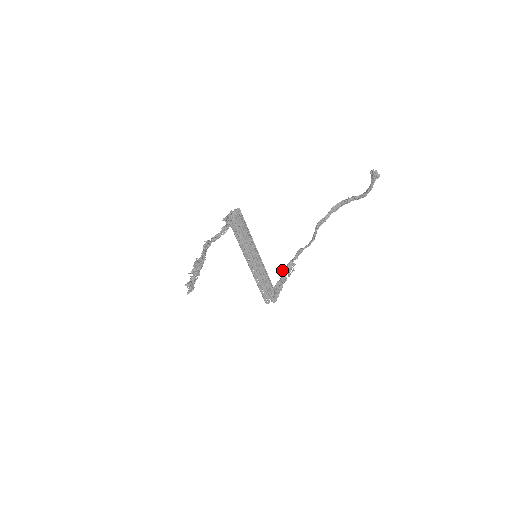
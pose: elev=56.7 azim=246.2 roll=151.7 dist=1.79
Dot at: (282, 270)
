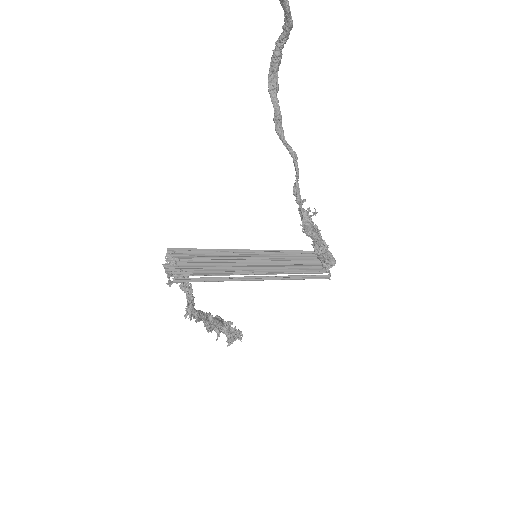
Dot at: (302, 228)
